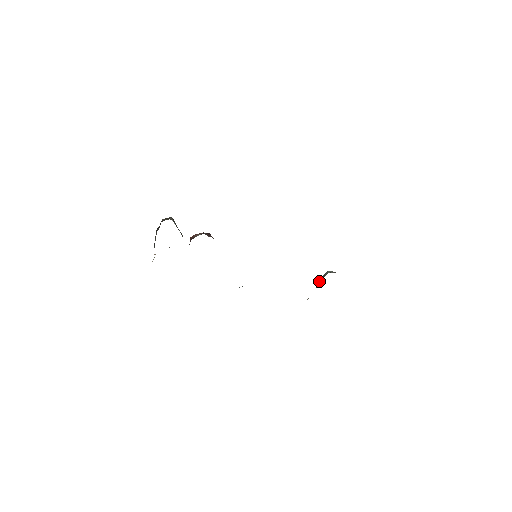
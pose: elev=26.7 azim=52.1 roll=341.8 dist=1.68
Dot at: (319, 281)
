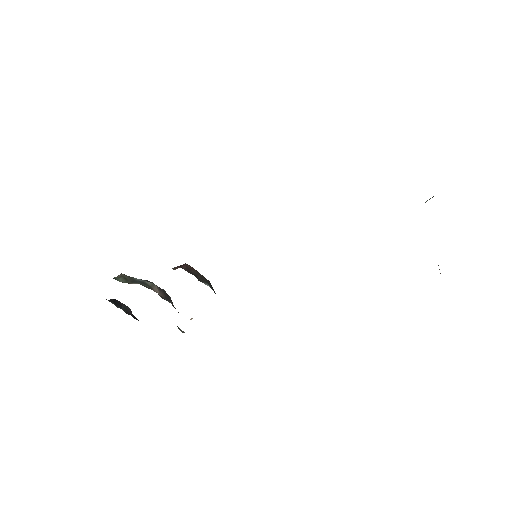
Dot at: occluded
